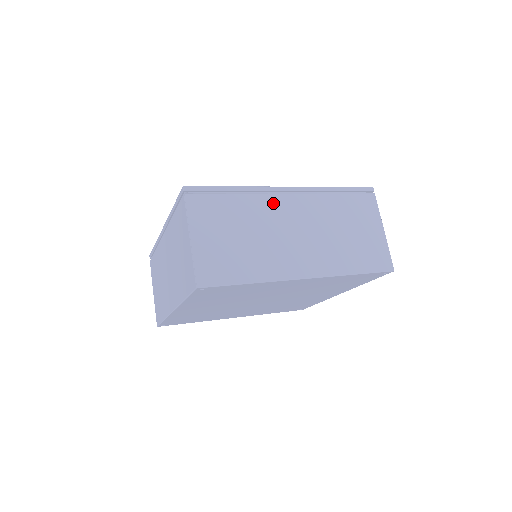
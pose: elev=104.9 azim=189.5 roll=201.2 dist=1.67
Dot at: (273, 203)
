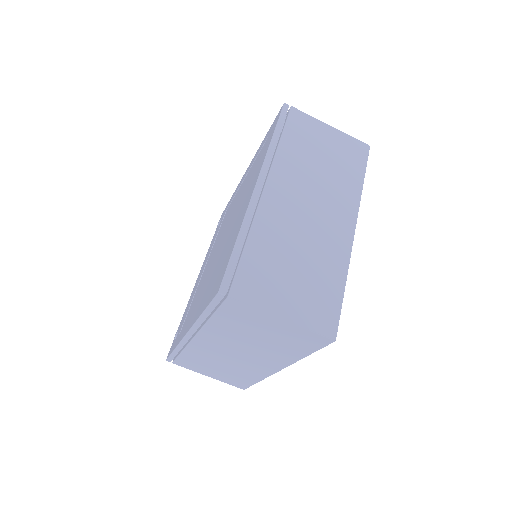
Dot at: (270, 209)
